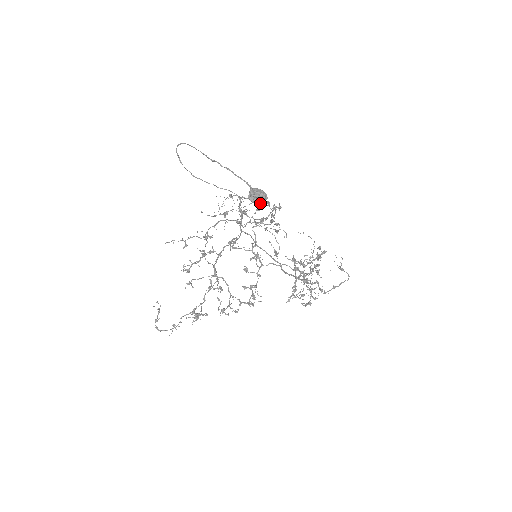
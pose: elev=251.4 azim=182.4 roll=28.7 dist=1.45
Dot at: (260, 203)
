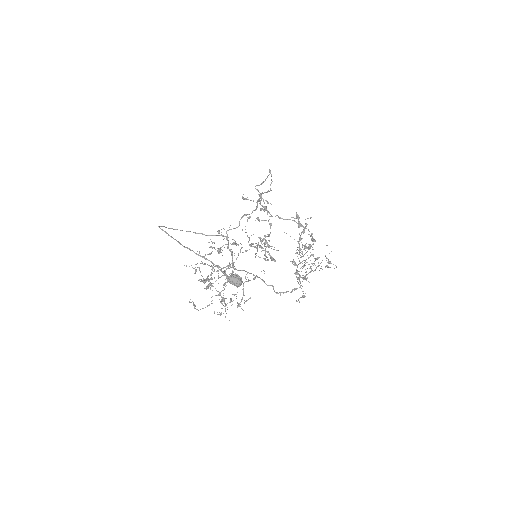
Dot at: (238, 286)
